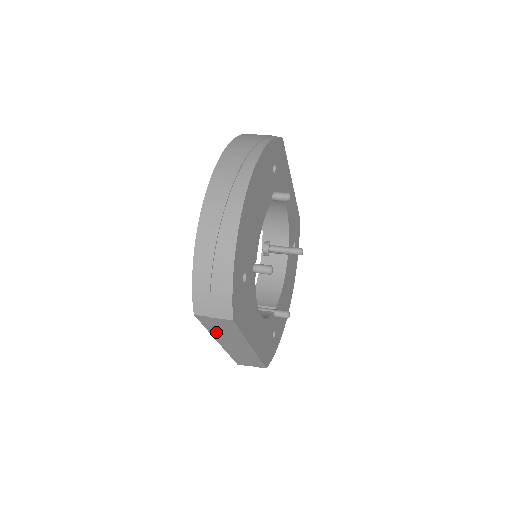
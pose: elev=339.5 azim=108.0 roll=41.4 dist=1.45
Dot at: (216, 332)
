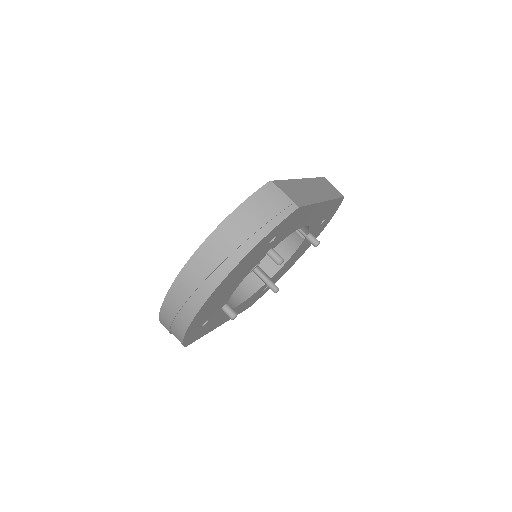
Dot at: occluded
